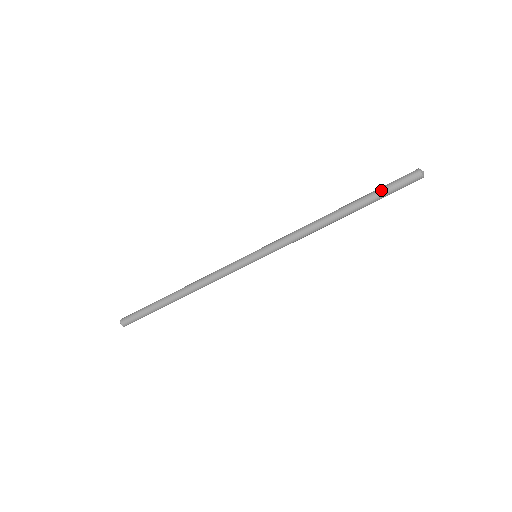
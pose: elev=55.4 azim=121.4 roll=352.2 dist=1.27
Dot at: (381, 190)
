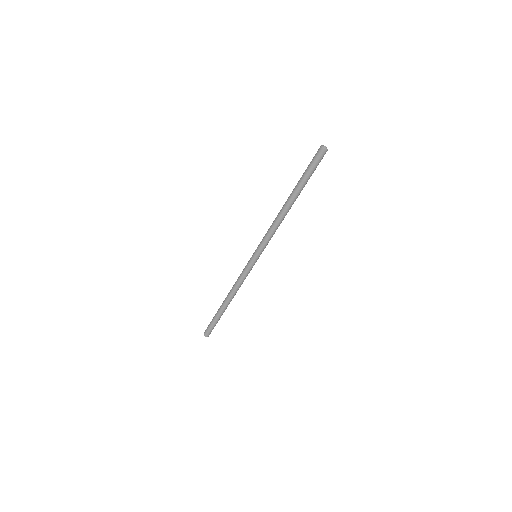
Dot at: (305, 174)
